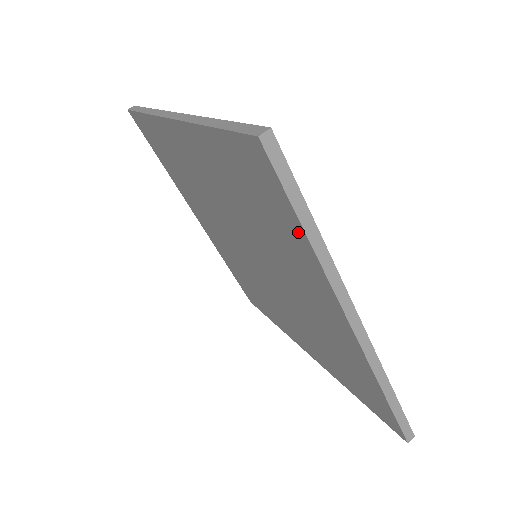
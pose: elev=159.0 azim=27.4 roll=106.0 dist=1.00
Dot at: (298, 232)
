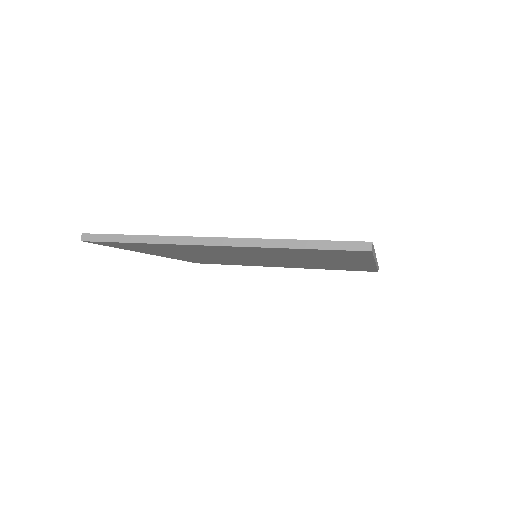
Dot at: (365, 258)
